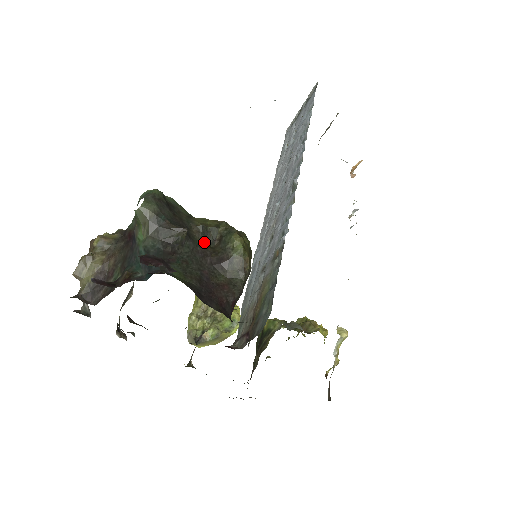
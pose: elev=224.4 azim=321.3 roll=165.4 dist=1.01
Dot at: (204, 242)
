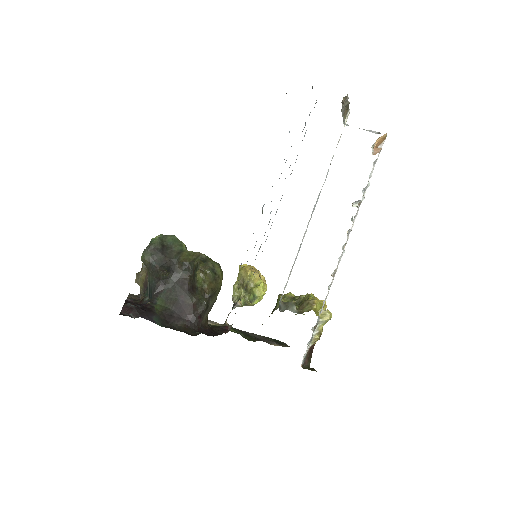
Dot at: (185, 273)
